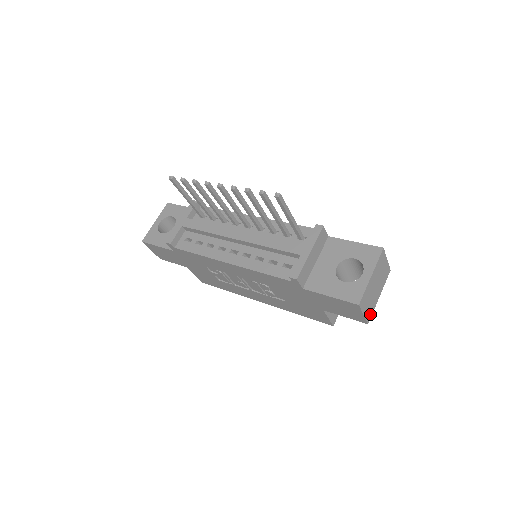
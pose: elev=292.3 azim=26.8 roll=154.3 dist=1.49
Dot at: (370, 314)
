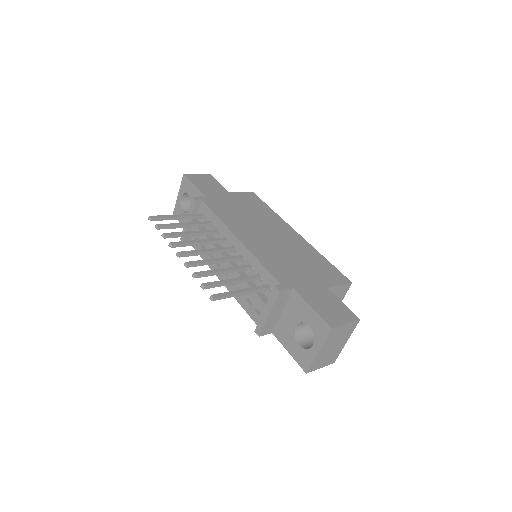
Dot at: (334, 358)
